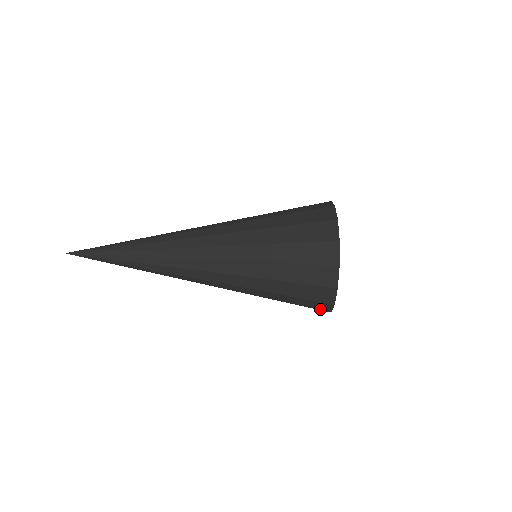
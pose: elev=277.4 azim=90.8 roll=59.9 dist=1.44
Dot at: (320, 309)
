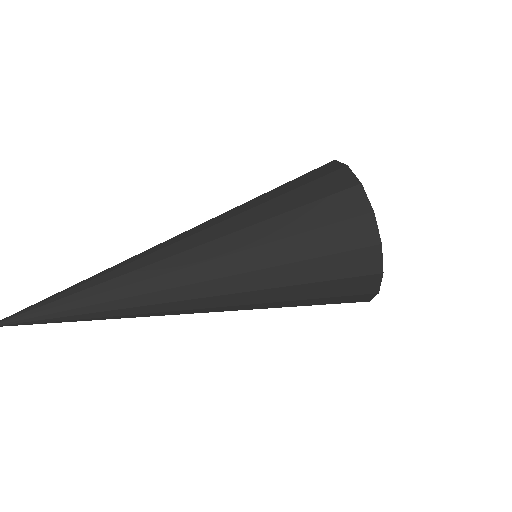
Dot at: (367, 273)
